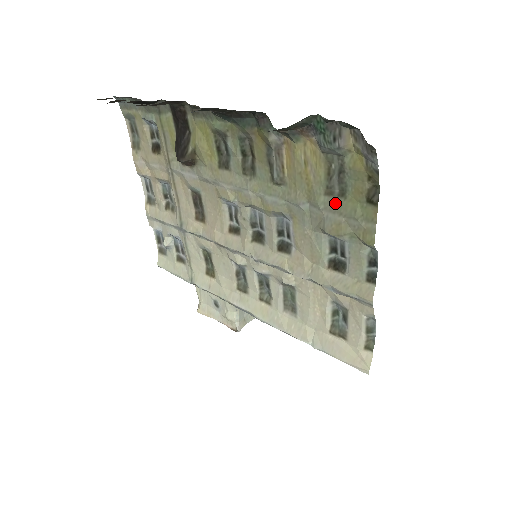
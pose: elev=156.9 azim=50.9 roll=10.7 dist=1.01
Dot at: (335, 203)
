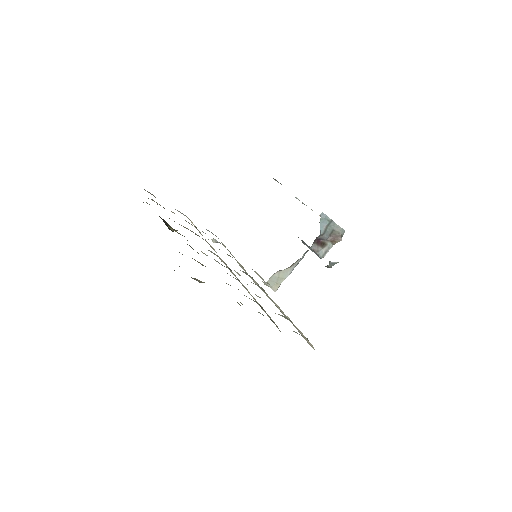
Dot at: occluded
